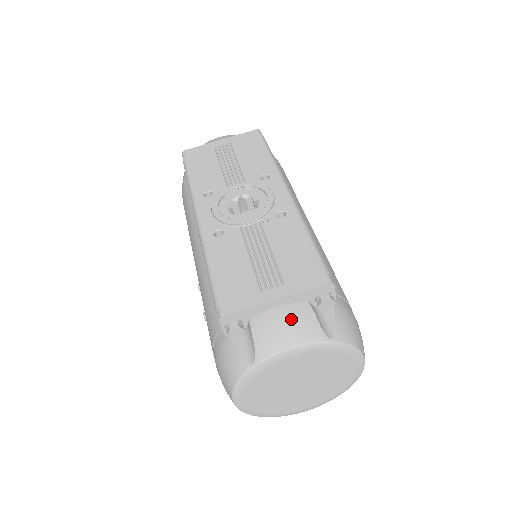
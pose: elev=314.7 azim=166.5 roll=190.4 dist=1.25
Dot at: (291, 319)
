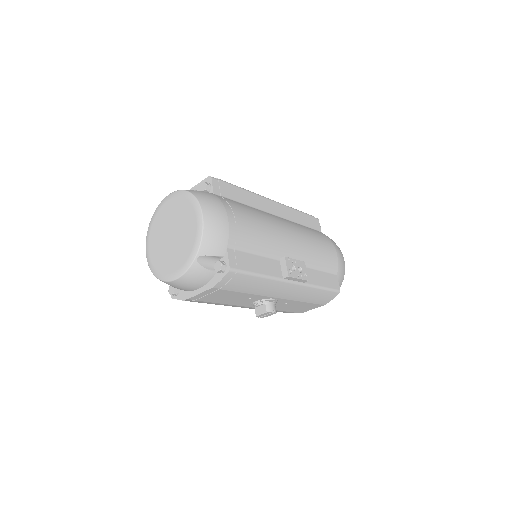
Dot at: occluded
